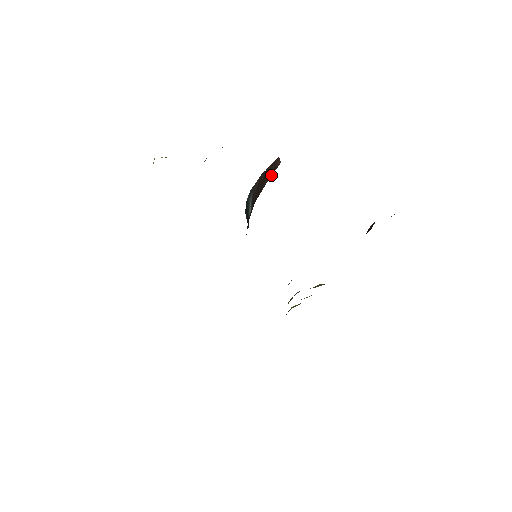
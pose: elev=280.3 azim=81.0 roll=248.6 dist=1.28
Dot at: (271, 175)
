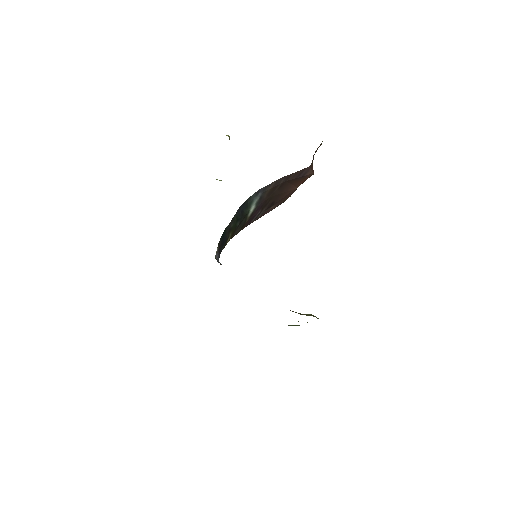
Dot at: (301, 183)
